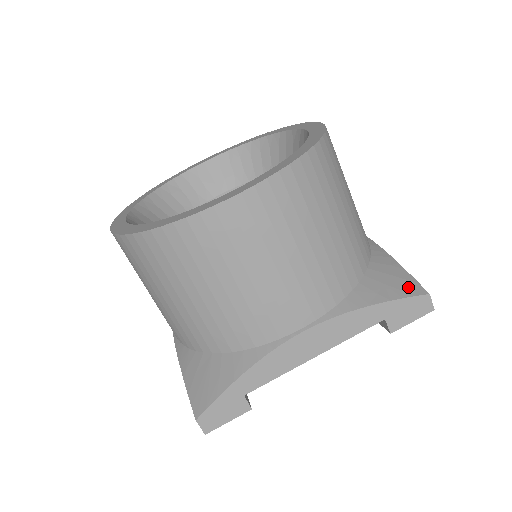
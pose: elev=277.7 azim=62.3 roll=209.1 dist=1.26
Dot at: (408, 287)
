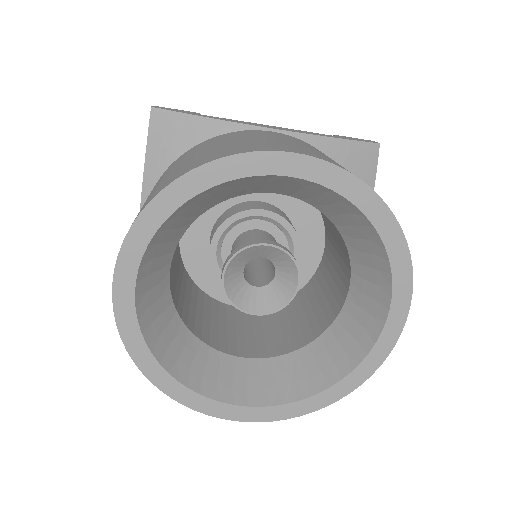
Dot at: occluded
